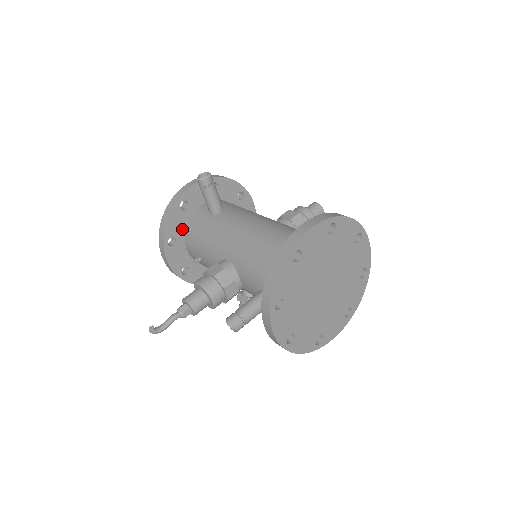
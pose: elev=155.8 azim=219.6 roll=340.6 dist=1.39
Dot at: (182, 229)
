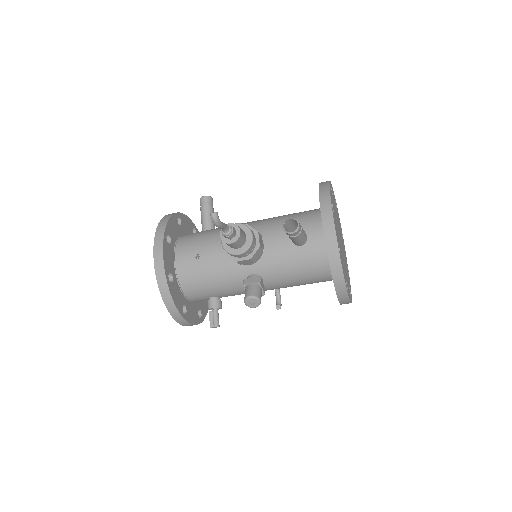
Dot at: (175, 238)
